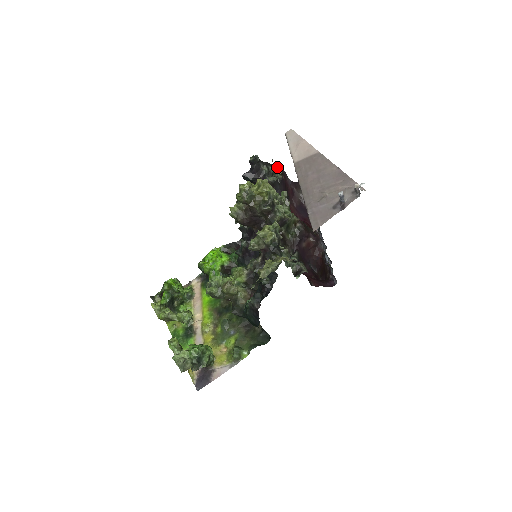
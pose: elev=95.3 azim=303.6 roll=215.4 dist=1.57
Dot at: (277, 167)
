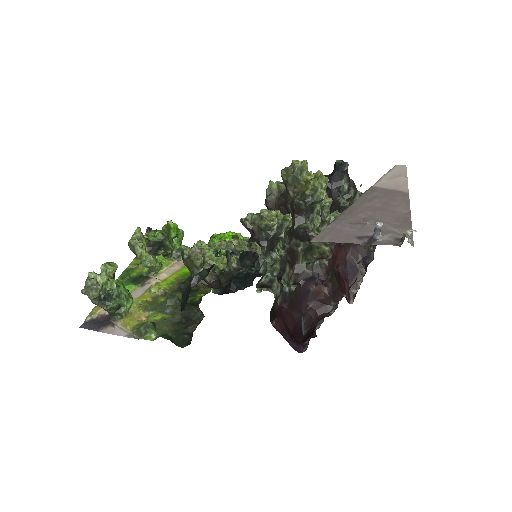
Dot at: occluded
